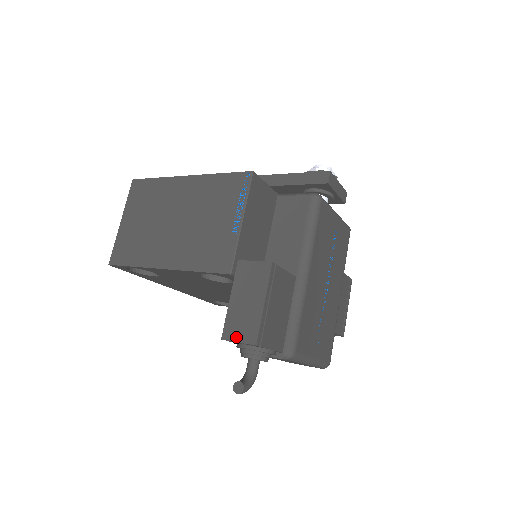
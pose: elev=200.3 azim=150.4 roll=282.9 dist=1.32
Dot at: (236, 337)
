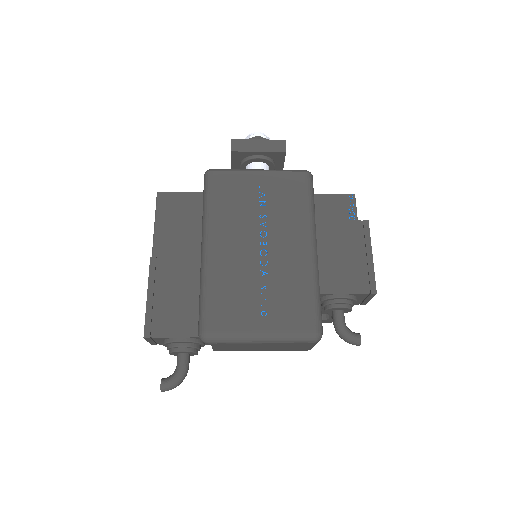
Dot at: occluded
